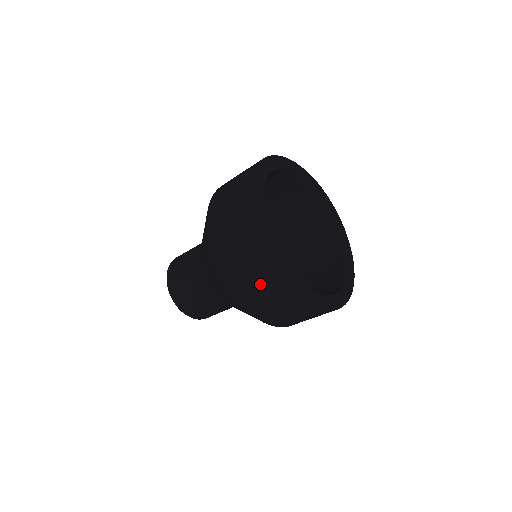
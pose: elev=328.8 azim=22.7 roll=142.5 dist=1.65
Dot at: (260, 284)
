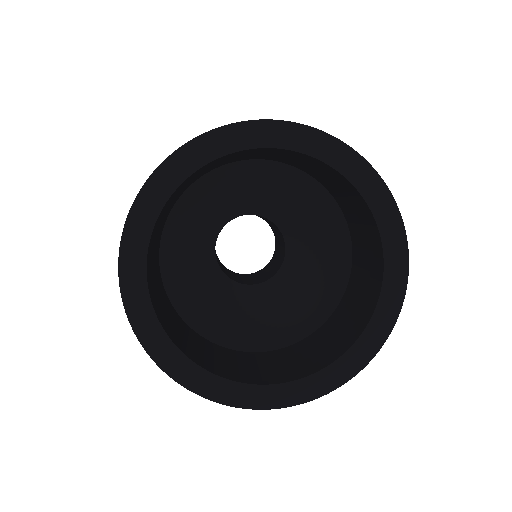
Dot at: occluded
